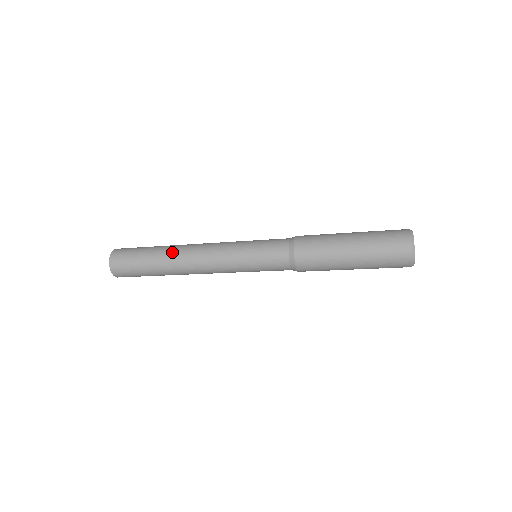
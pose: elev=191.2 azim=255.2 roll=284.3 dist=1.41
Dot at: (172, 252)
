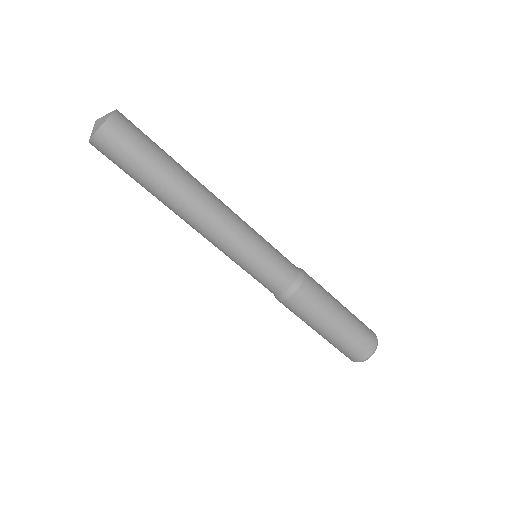
Dot at: occluded
